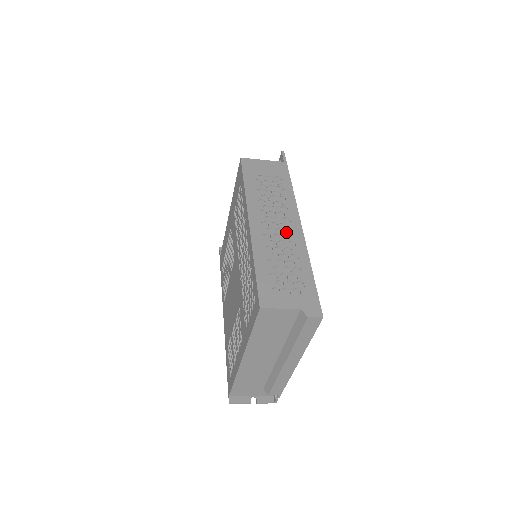
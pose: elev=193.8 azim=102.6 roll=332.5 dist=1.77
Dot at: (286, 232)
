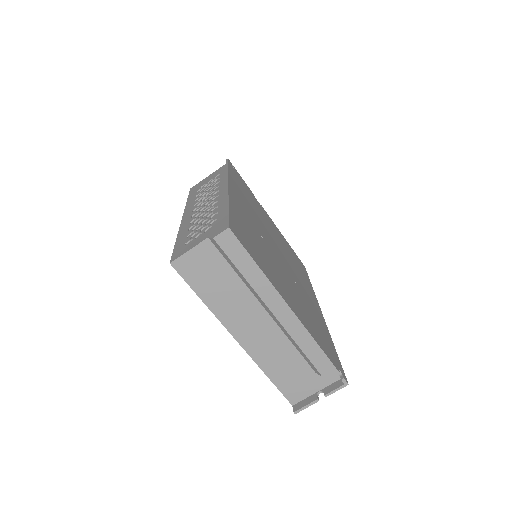
Dot at: (213, 200)
